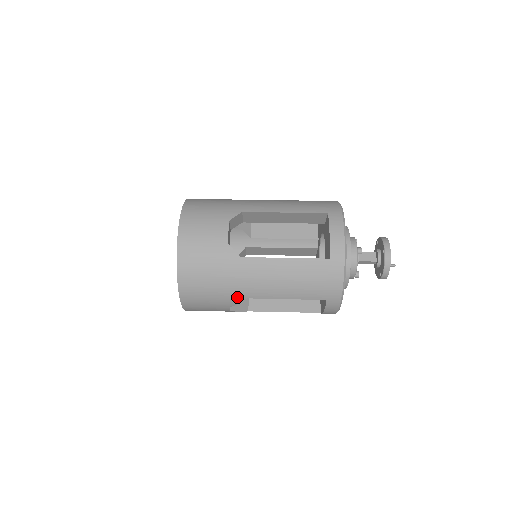
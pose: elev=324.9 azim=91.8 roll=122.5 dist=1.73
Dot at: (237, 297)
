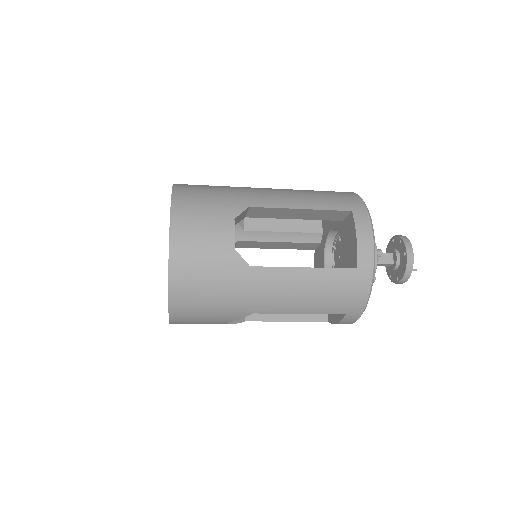
Dot at: (241, 312)
